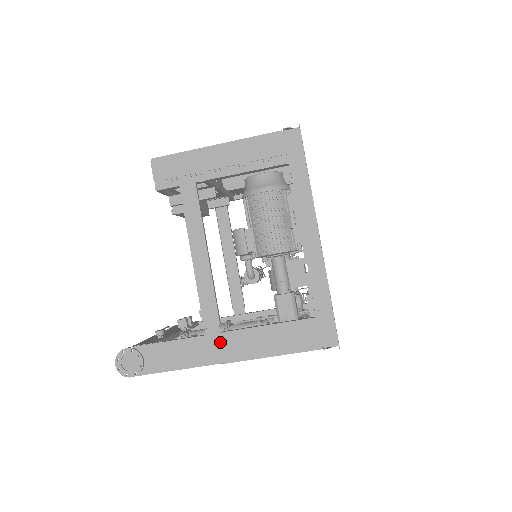
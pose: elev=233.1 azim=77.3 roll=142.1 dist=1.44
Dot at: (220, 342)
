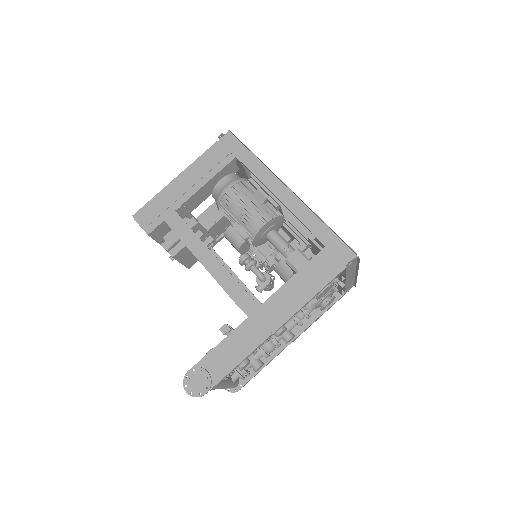
Dot at: (263, 315)
